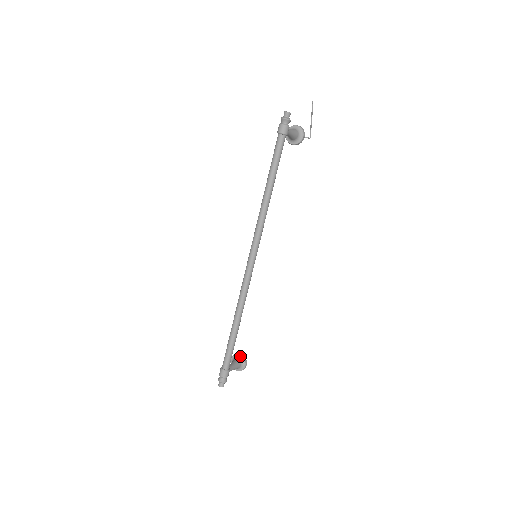
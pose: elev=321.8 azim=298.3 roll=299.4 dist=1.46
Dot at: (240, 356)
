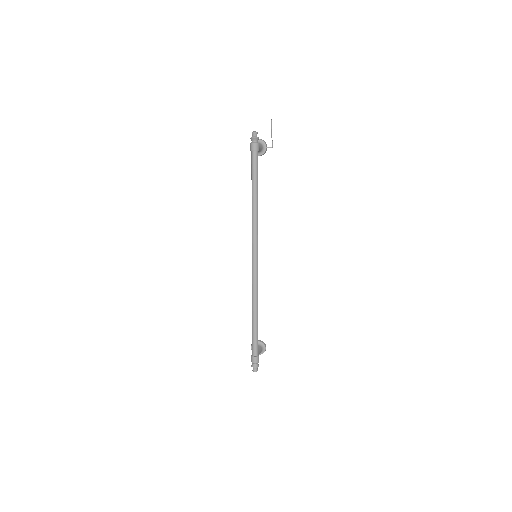
Dot at: (259, 342)
